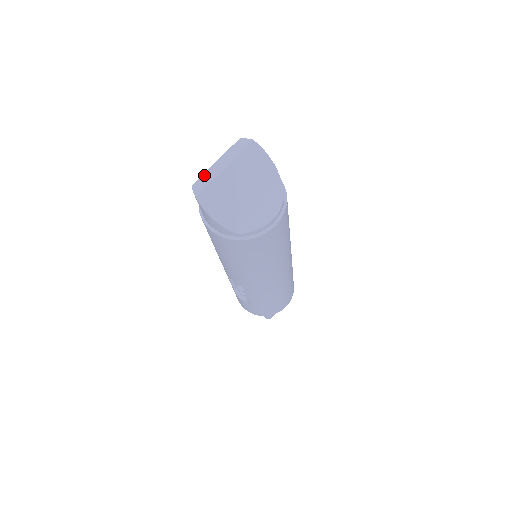
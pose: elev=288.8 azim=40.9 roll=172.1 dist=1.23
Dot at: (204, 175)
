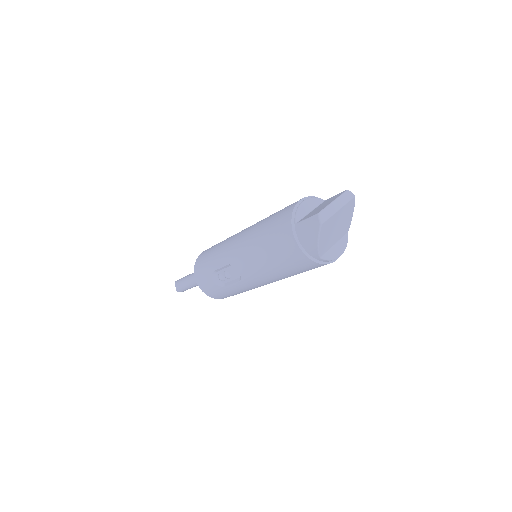
Dot at: (327, 209)
